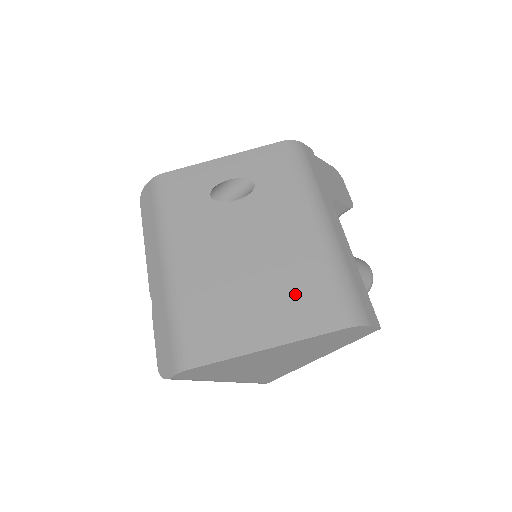
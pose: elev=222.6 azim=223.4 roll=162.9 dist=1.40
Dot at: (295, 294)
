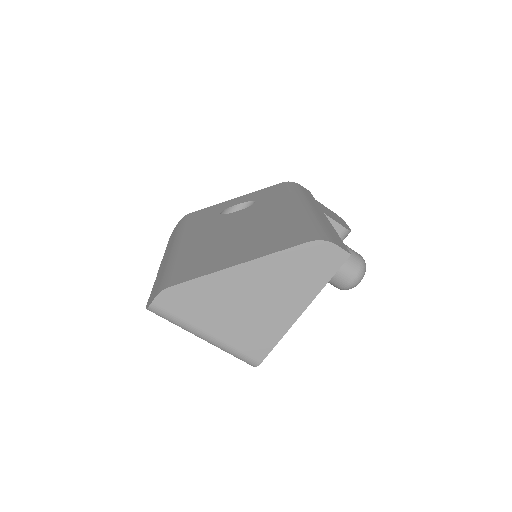
Dot at: (270, 236)
